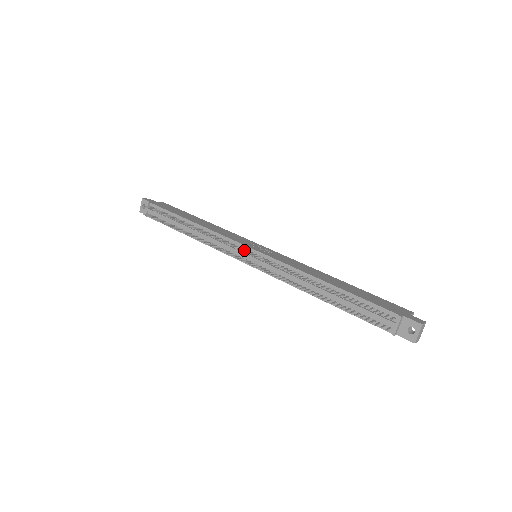
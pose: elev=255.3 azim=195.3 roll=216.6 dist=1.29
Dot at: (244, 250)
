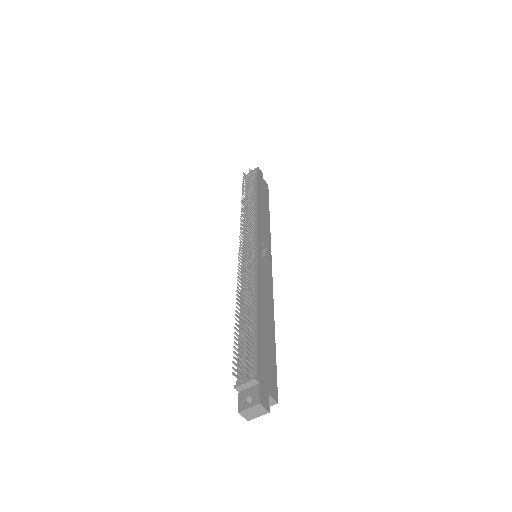
Dot at: (253, 241)
